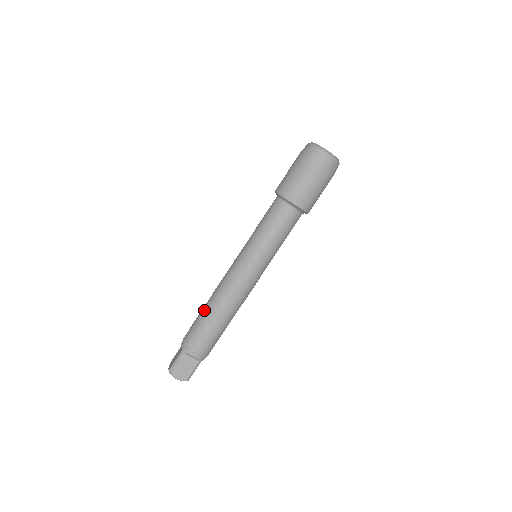
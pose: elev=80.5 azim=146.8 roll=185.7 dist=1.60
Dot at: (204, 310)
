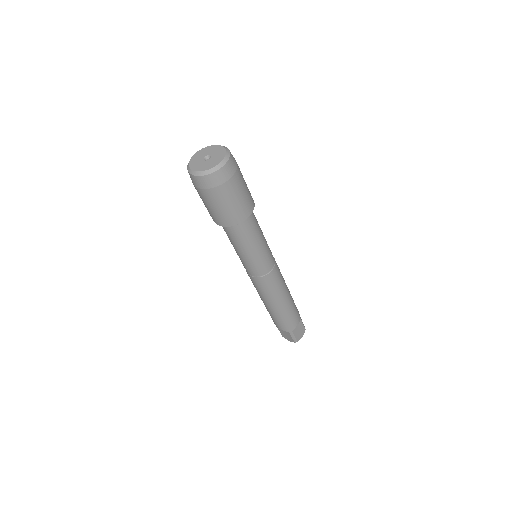
Dot at: occluded
